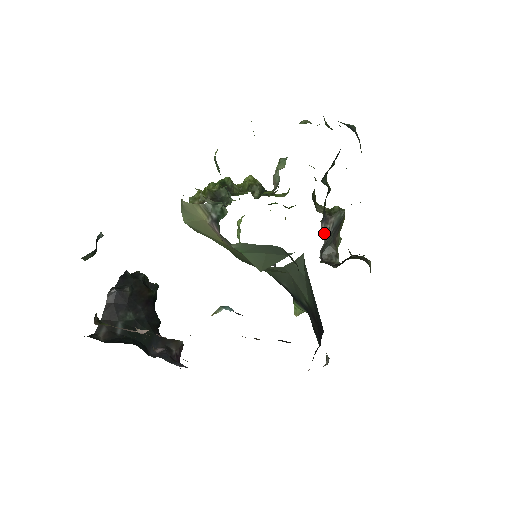
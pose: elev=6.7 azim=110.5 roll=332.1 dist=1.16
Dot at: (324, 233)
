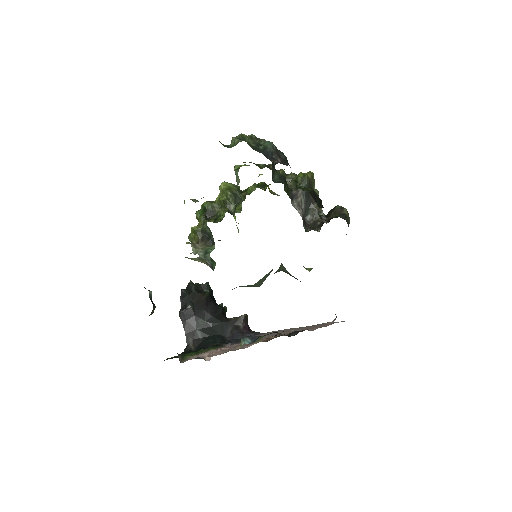
Dot at: (298, 208)
